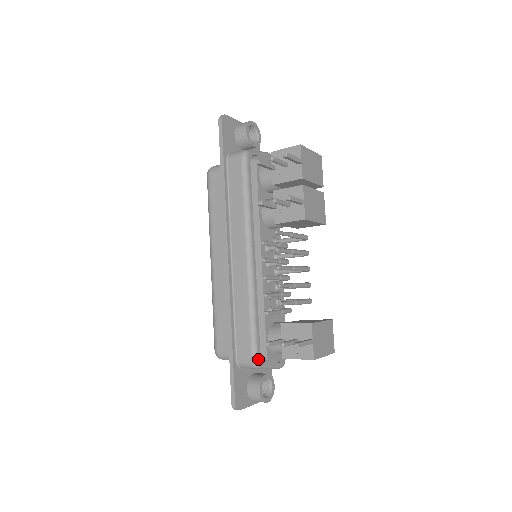
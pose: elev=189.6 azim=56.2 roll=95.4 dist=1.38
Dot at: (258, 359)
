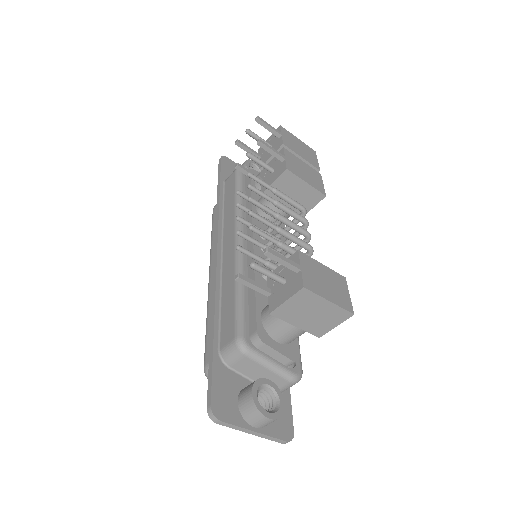
Dot at: (244, 338)
